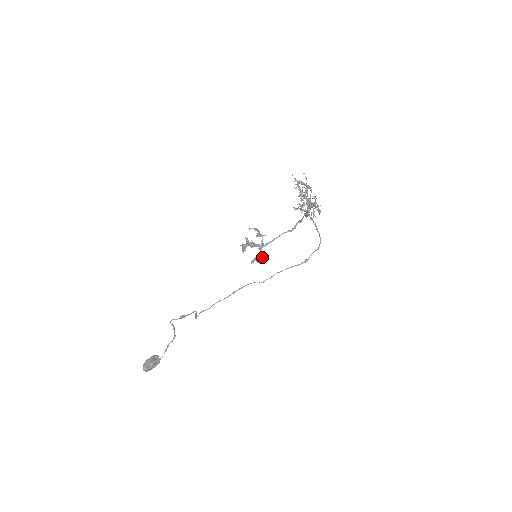
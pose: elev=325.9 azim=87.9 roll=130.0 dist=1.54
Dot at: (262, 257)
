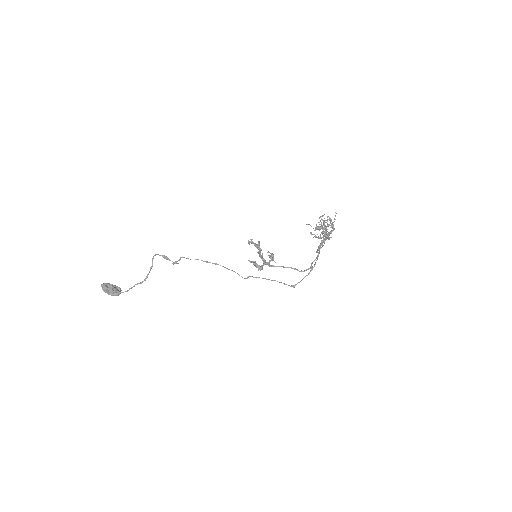
Dot at: (261, 267)
